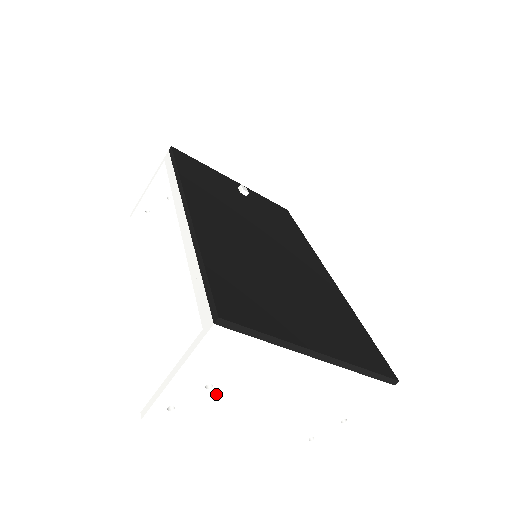
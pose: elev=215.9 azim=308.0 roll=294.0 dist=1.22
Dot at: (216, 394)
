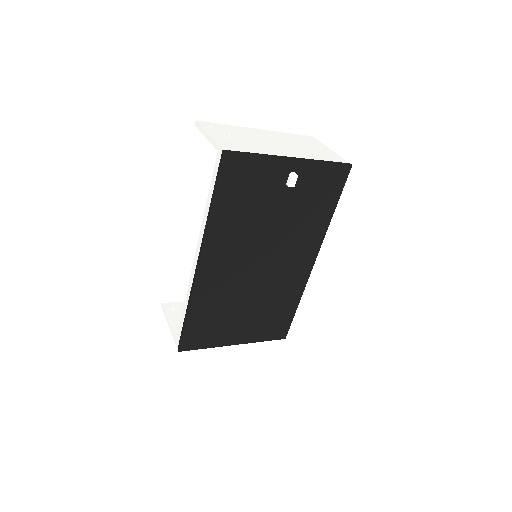
Dot at: occluded
